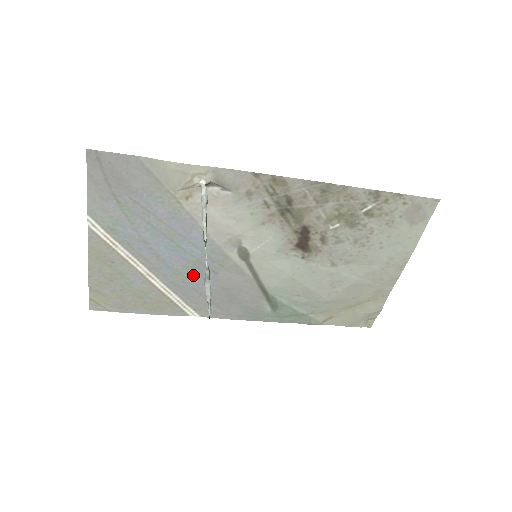
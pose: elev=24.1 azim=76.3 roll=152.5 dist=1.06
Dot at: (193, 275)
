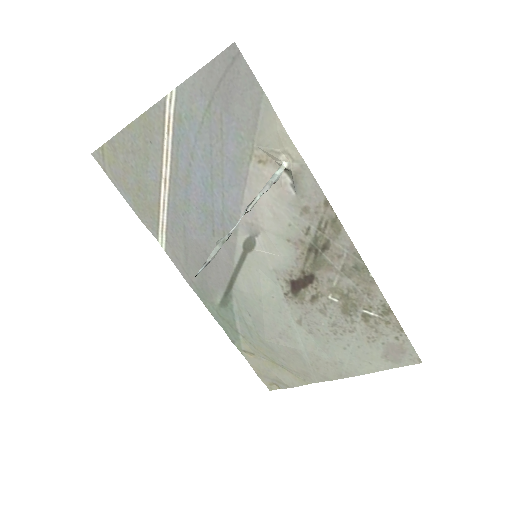
Dot at: (196, 217)
